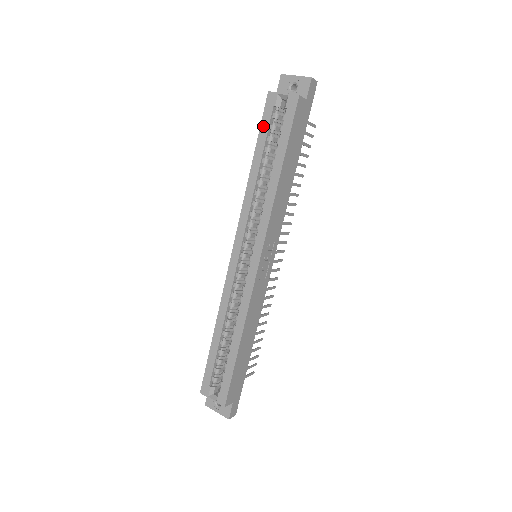
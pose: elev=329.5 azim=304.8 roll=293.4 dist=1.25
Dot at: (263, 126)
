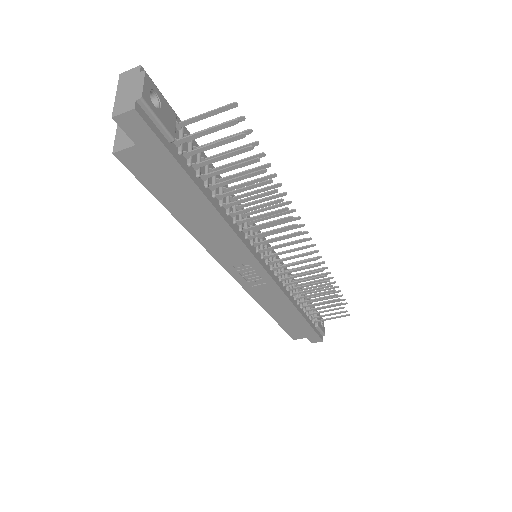
Dot at: occluded
